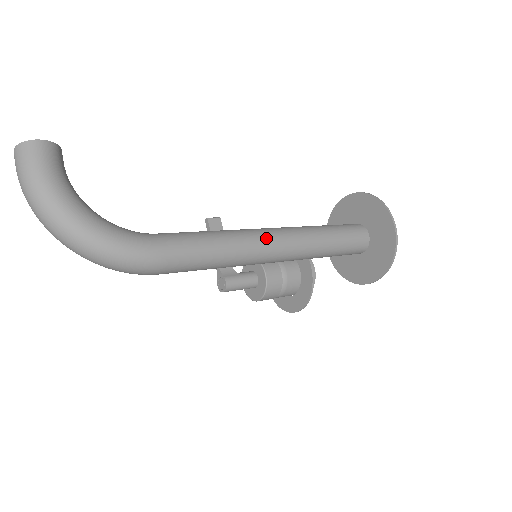
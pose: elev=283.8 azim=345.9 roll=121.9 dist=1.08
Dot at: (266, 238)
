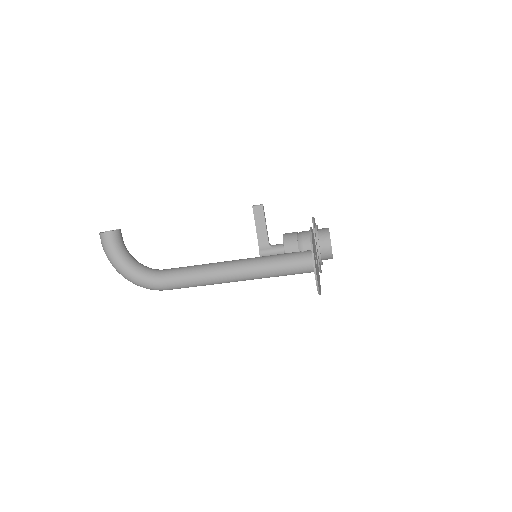
Dot at: (224, 273)
